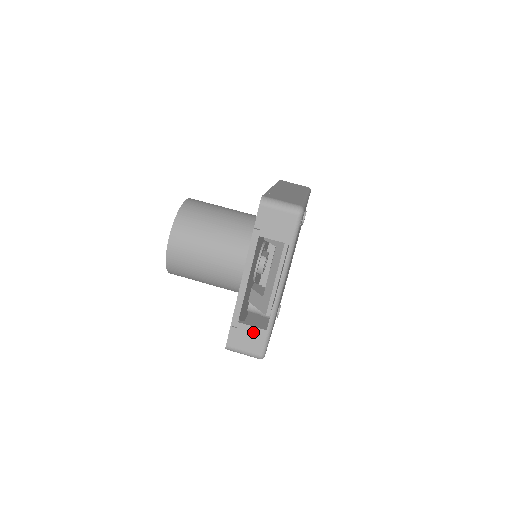
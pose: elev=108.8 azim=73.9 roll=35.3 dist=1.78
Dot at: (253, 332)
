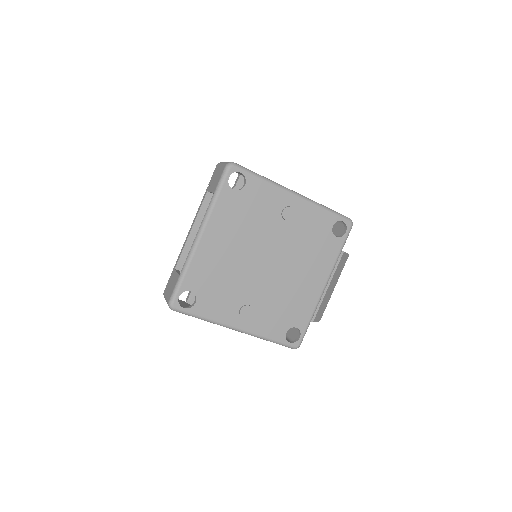
Dot at: (175, 278)
